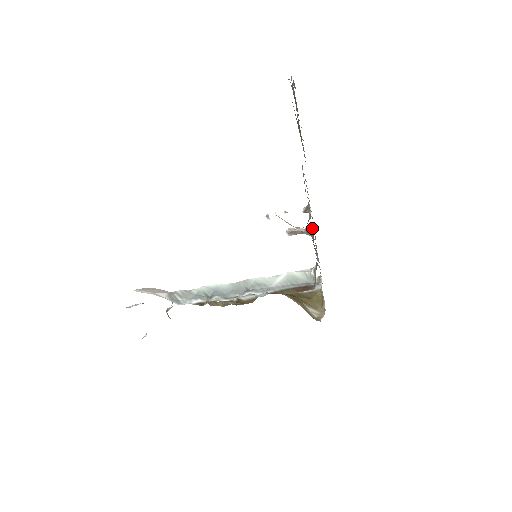
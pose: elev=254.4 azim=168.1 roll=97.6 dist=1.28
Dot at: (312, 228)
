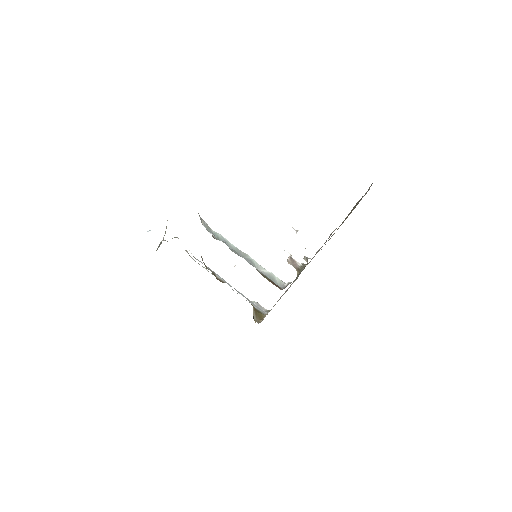
Dot at: occluded
